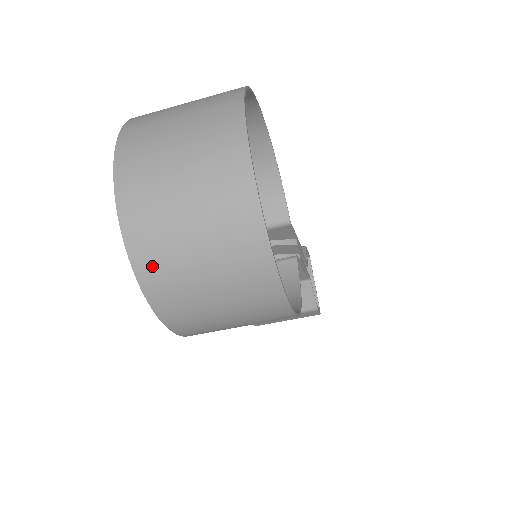
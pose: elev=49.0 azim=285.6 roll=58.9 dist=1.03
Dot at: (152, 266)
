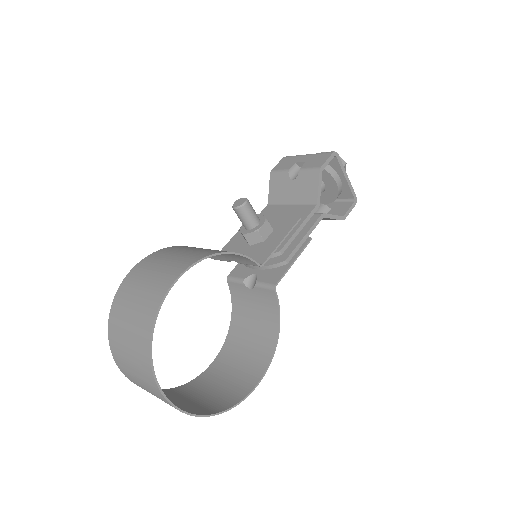
Dot at: (171, 394)
